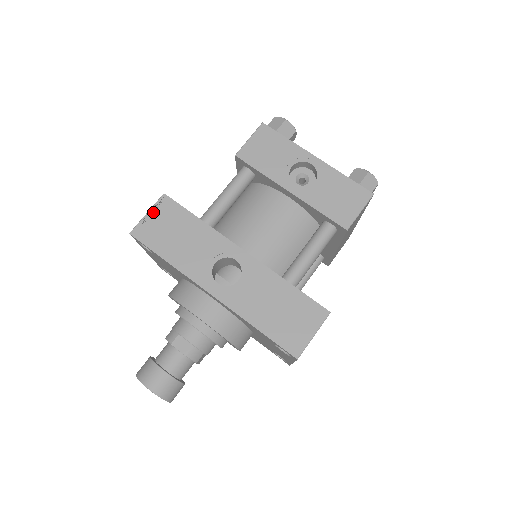
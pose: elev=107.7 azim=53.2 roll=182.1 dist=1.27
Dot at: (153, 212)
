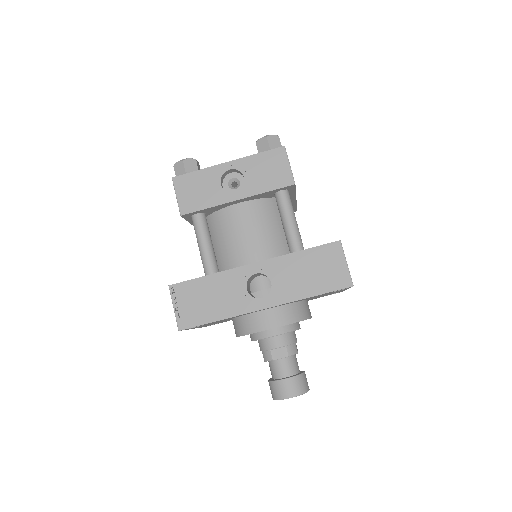
Dot at: (176, 303)
